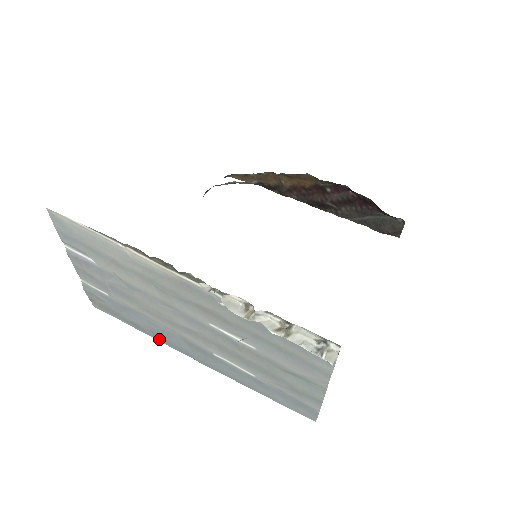
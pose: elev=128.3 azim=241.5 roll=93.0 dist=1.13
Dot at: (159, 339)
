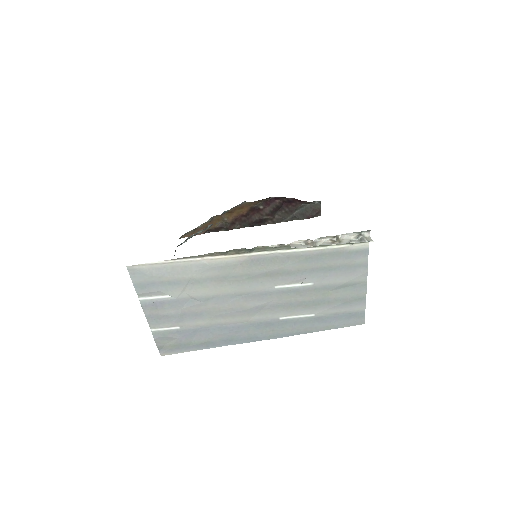
Dot at: (229, 343)
